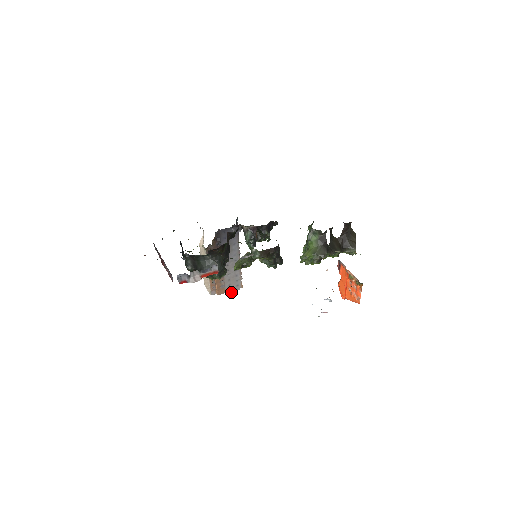
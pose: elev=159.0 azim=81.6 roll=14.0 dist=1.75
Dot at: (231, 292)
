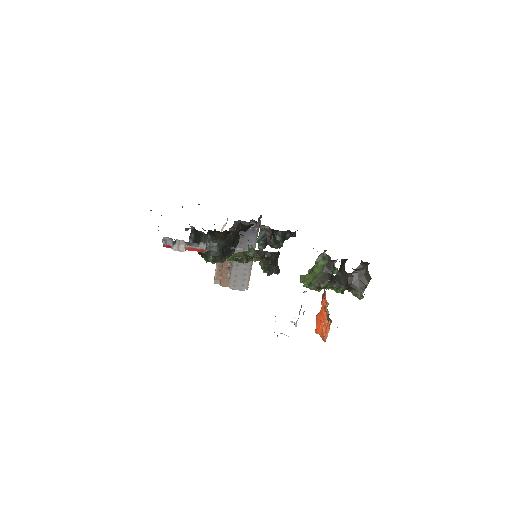
Dot at: (235, 289)
